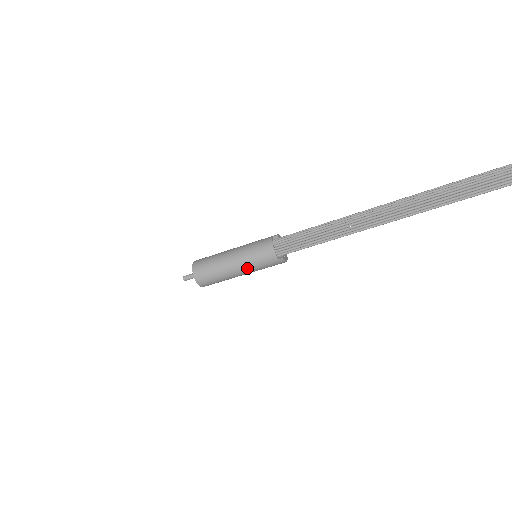
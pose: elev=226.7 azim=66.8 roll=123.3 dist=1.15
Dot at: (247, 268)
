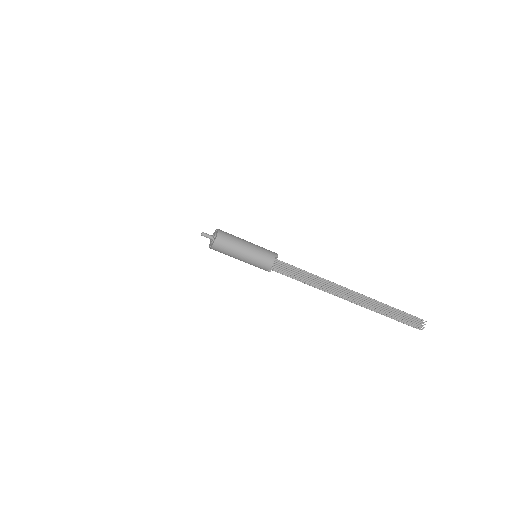
Dot at: (247, 262)
